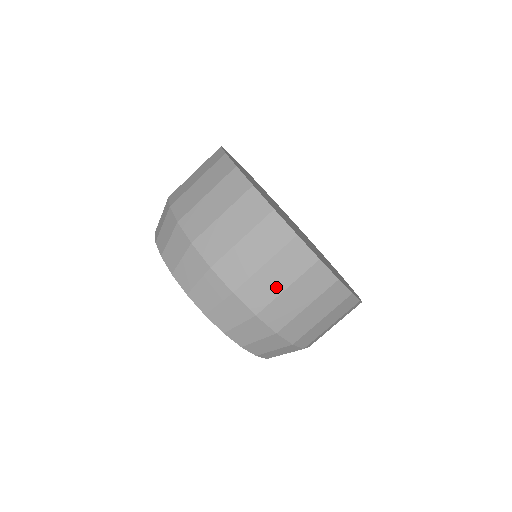
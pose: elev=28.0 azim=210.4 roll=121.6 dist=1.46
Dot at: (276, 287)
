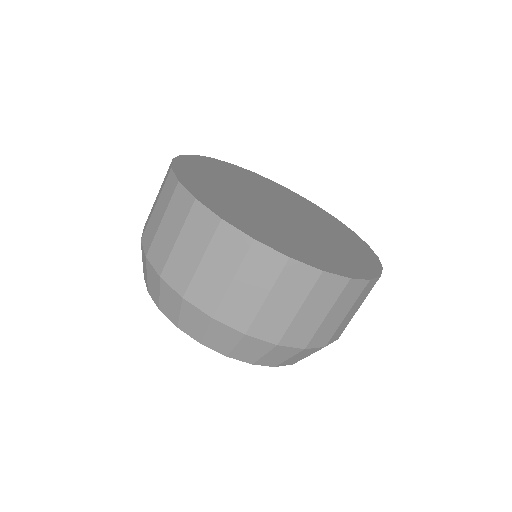
Dot at: (338, 321)
